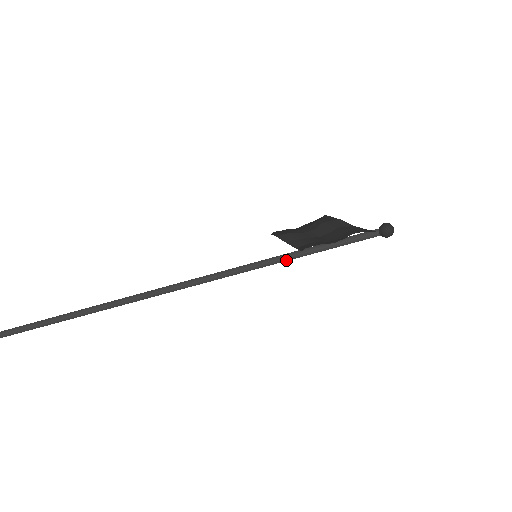
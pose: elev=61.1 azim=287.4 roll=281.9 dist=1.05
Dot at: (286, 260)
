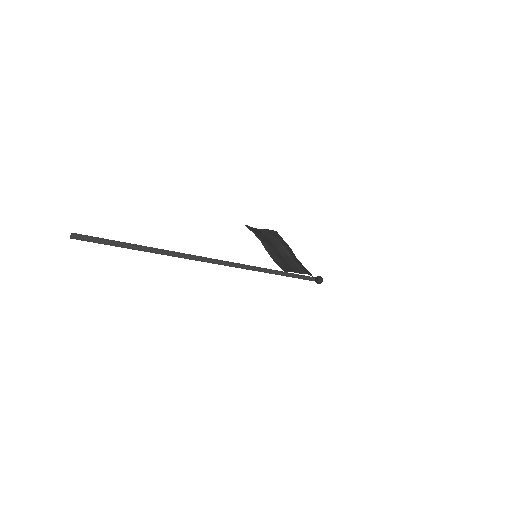
Dot at: occluded
